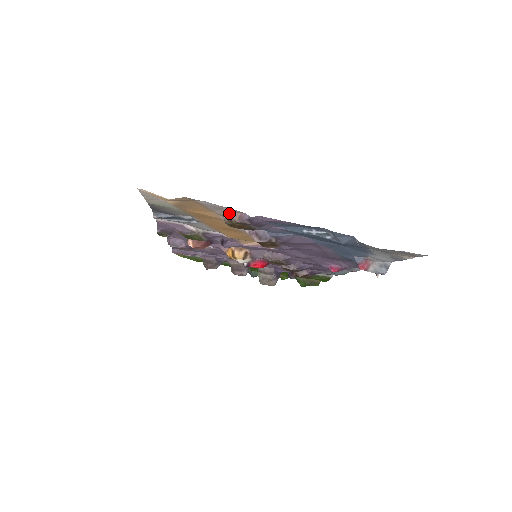
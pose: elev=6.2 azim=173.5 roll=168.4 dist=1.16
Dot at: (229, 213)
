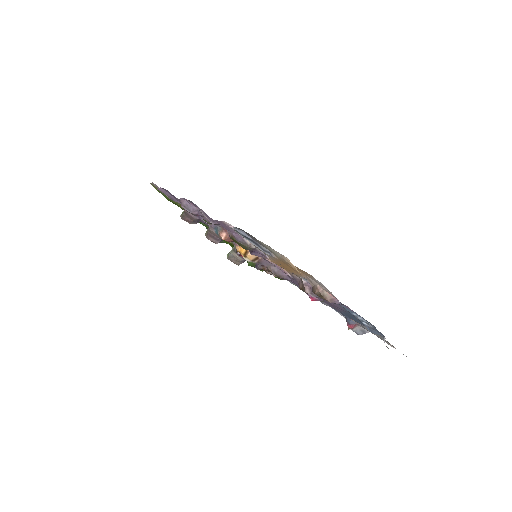
Dot at: (325, 291)
